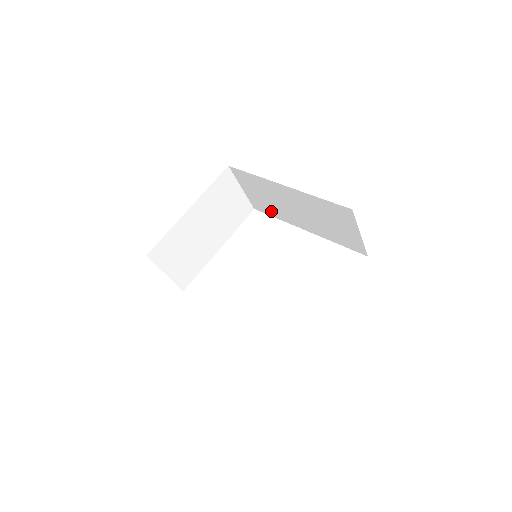
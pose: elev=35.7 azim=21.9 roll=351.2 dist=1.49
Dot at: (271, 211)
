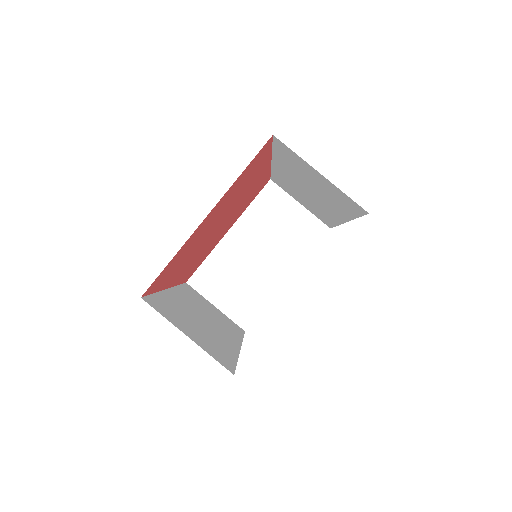
Dot at: (326, 218)
